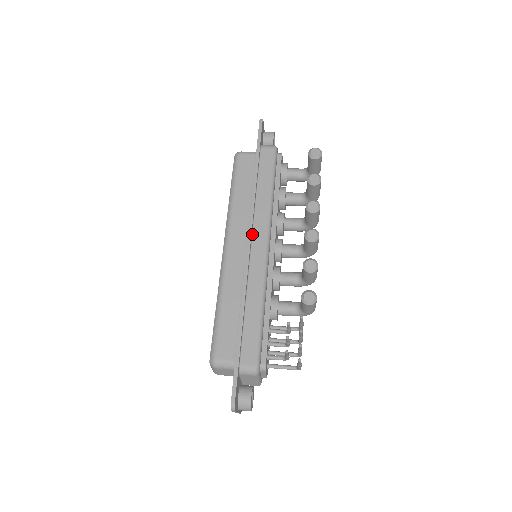
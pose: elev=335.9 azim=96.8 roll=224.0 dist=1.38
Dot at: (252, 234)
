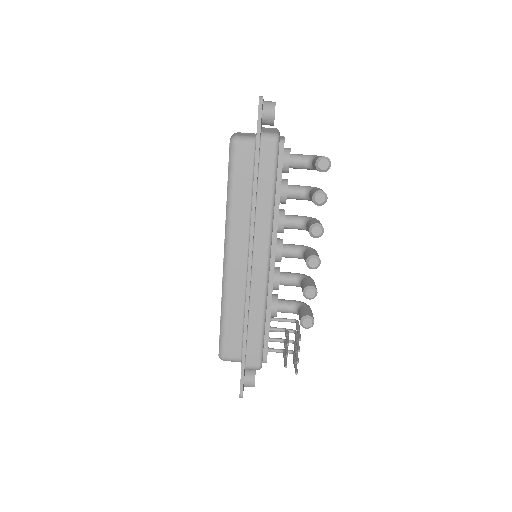
Dot at: (253, 247)
